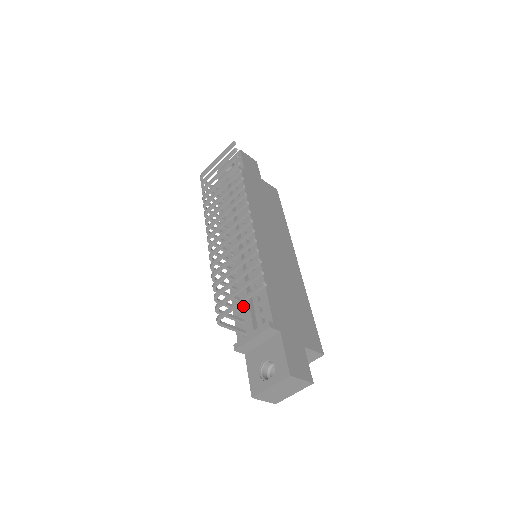
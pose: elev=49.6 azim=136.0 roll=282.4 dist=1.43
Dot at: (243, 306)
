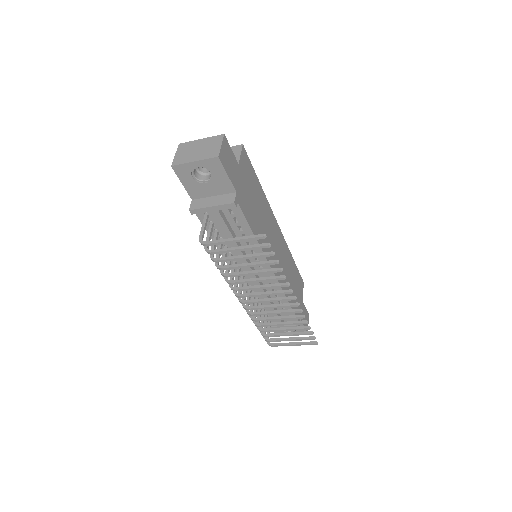
Dot at: occluded
